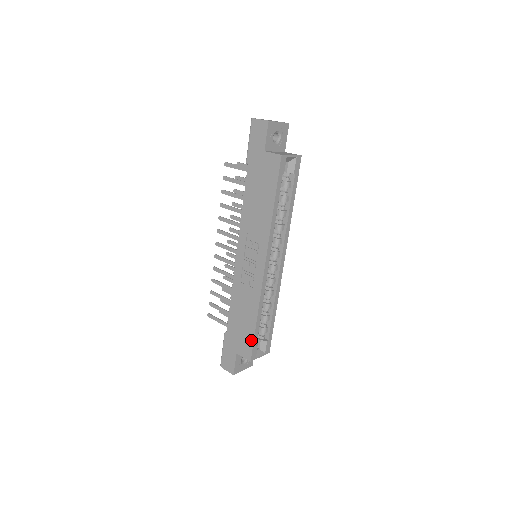
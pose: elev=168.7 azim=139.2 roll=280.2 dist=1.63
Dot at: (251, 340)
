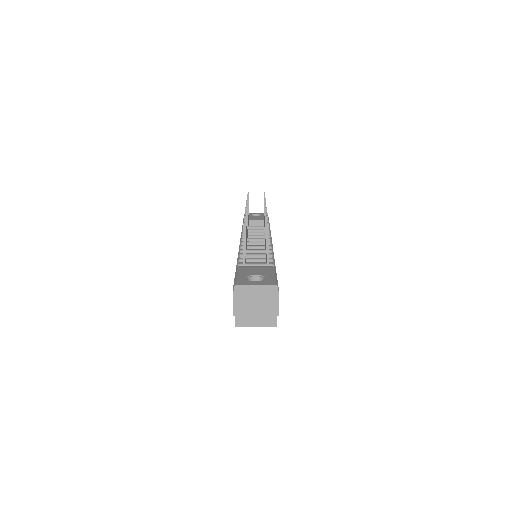
Dot at: occluded
